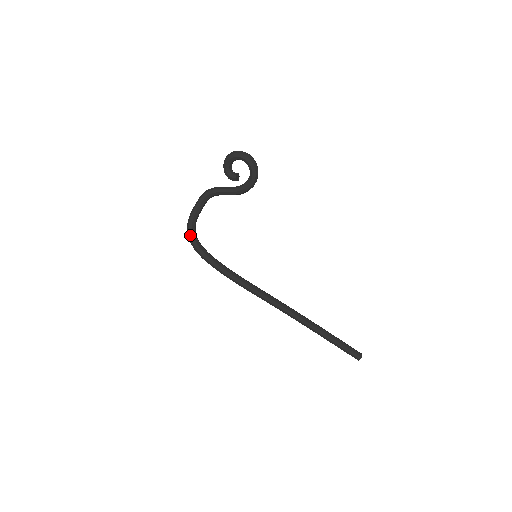
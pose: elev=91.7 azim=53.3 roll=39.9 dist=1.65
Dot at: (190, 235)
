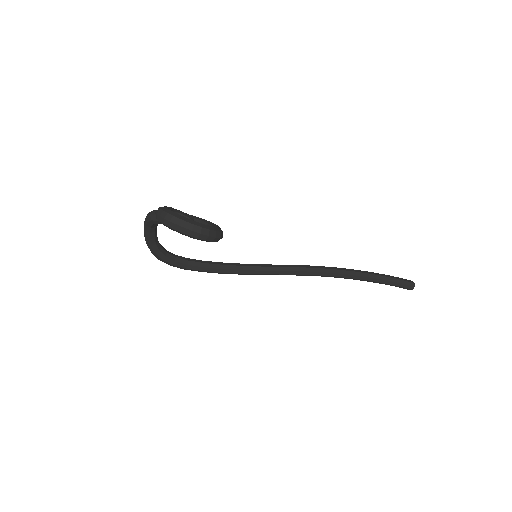
Dot at: (155, 256)
